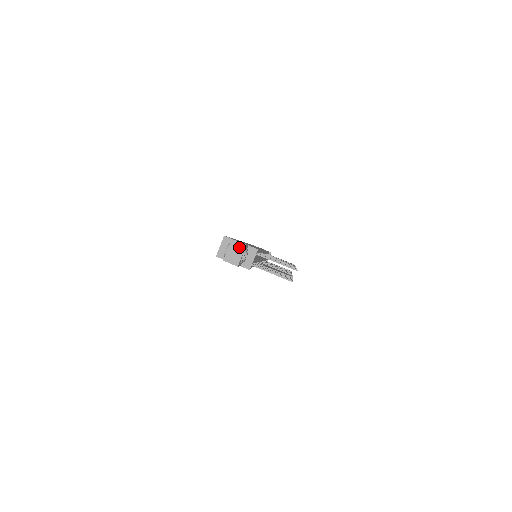
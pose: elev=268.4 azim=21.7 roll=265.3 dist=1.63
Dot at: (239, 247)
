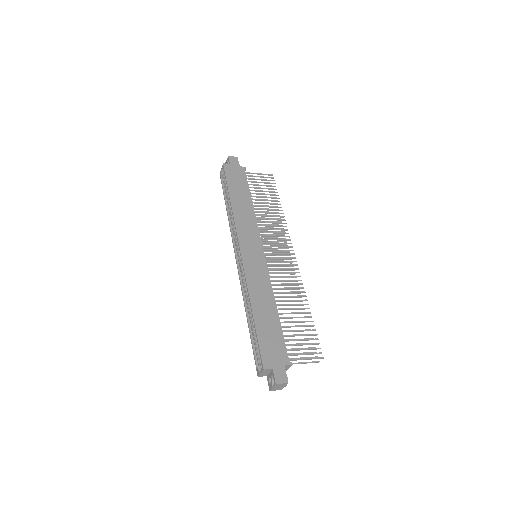
Dot at: (282, 385)
